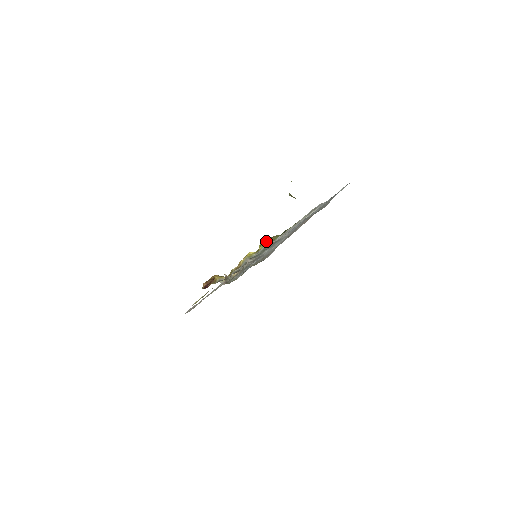
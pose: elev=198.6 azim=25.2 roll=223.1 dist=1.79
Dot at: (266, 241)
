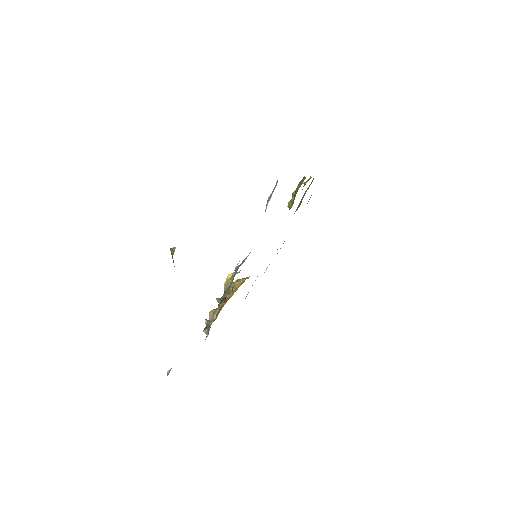
Dot at: occluded
